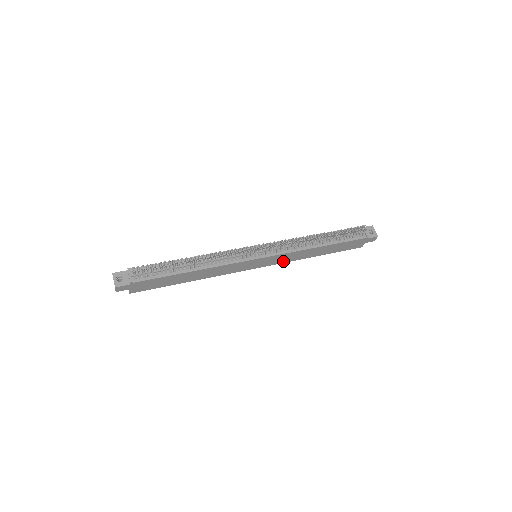
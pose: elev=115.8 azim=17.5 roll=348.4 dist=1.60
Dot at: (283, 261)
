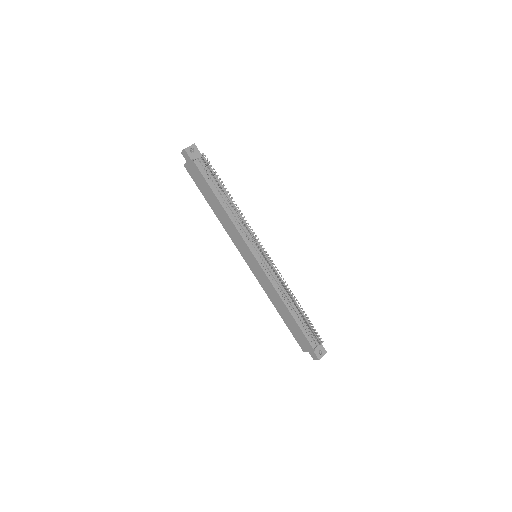
Dot at: (262, 283)
